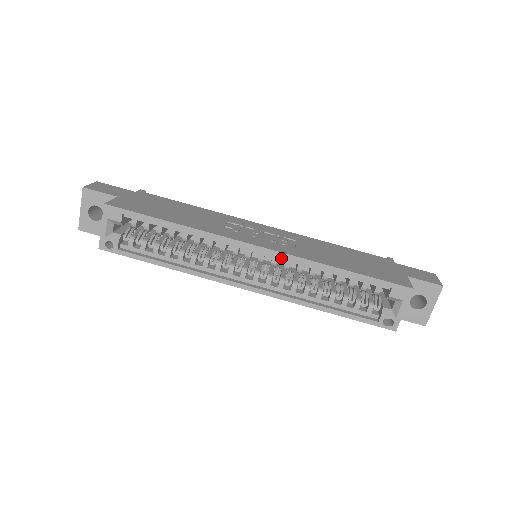
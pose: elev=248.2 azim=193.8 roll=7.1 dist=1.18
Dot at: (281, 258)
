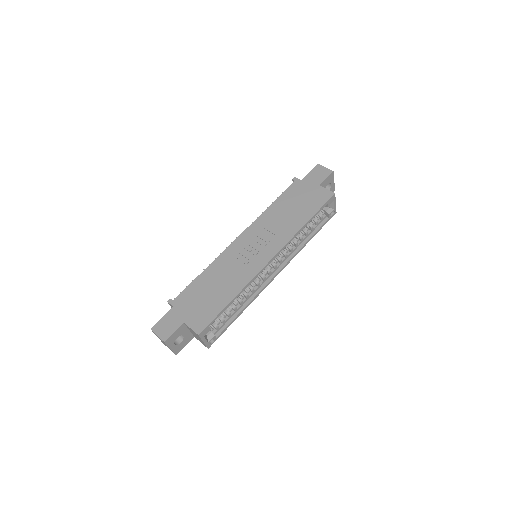
Dot at: occluded
